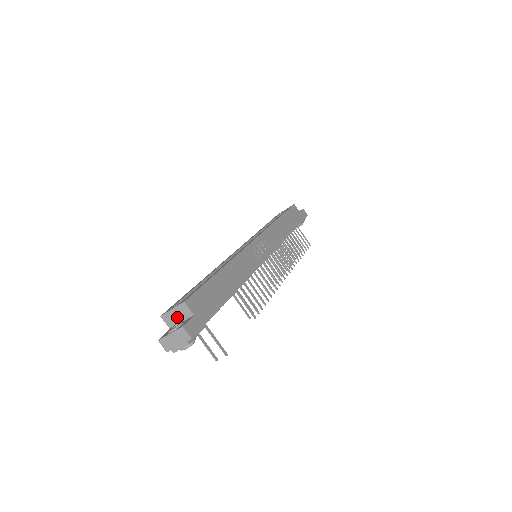
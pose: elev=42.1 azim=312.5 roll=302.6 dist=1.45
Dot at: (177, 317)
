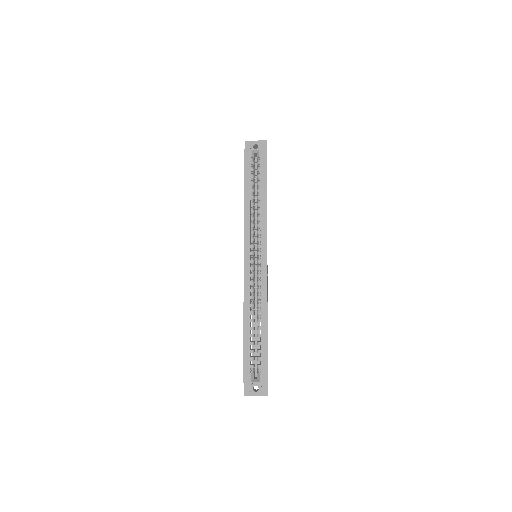
Dot at: occluded
